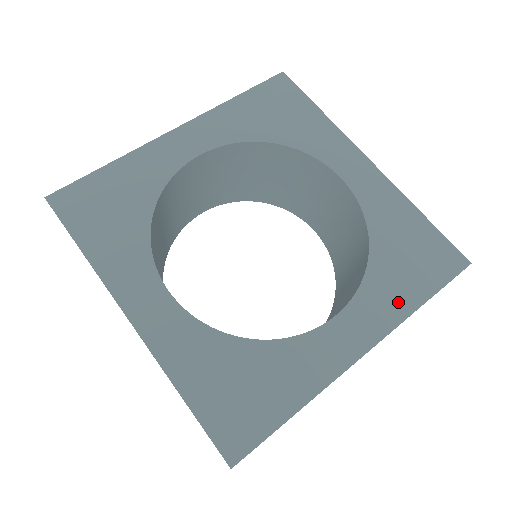
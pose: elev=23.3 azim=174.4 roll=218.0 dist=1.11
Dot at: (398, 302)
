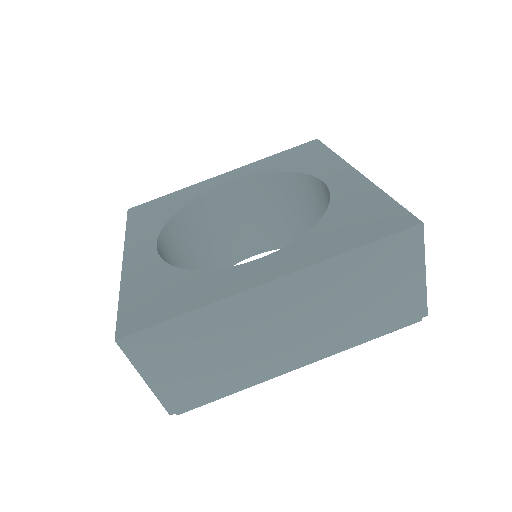
Dot at: (325, 249)
